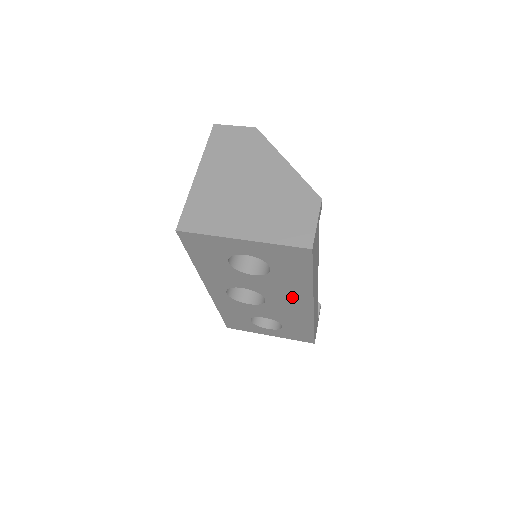
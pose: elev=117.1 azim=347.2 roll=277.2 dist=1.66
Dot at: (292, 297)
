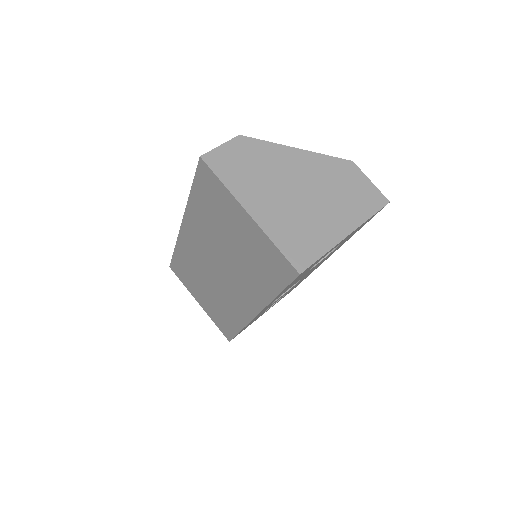
Dot at: occluded
